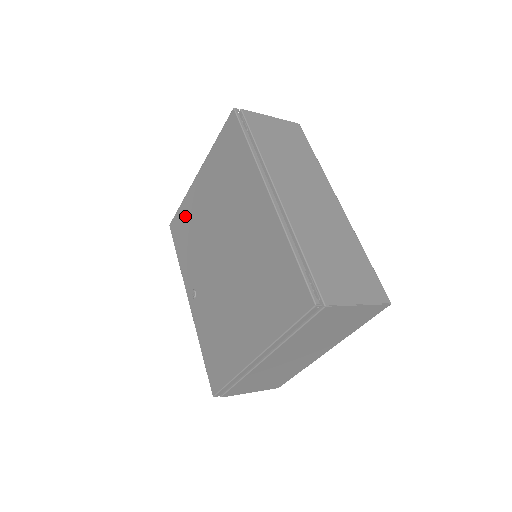
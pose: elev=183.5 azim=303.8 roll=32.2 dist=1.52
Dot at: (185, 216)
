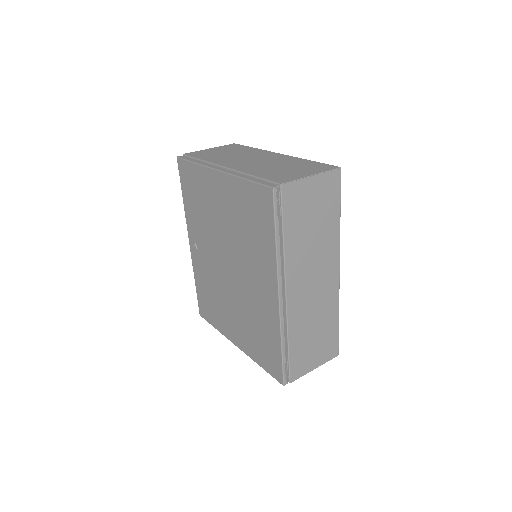
Dot at: (196, 181)
